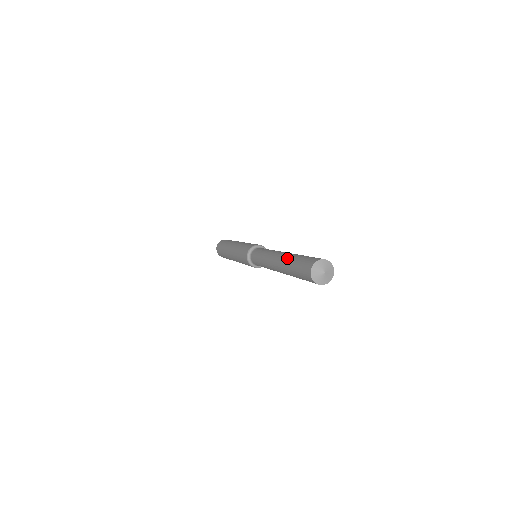
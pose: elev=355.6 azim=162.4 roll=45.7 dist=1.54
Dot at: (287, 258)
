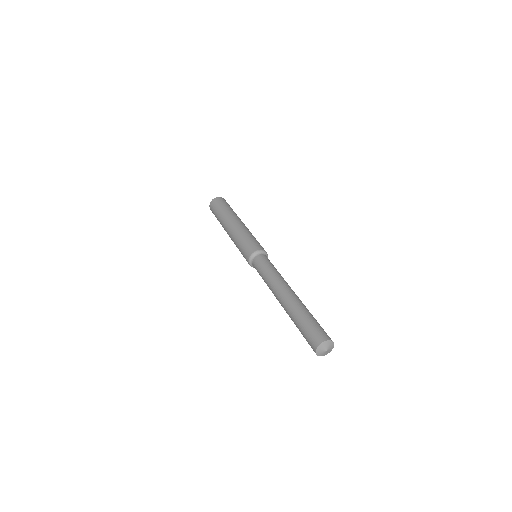
Dot at: (296, 307)
